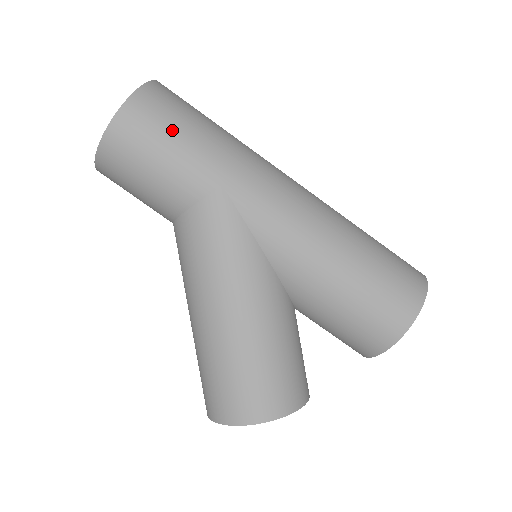
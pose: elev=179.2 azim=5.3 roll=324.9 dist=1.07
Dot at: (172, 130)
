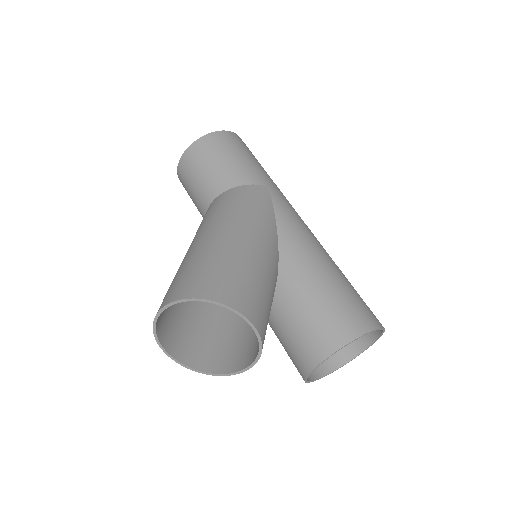
Dot at: (251, 155)
